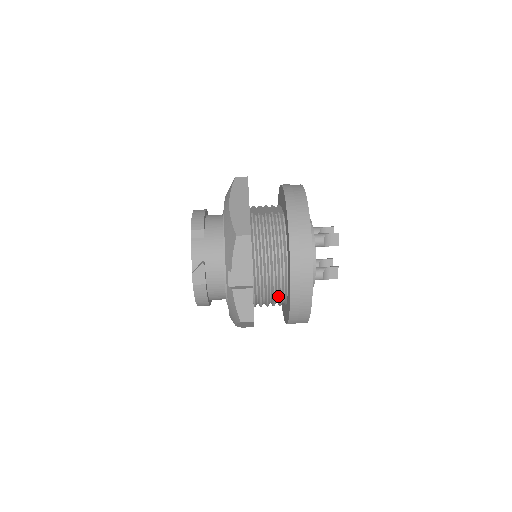
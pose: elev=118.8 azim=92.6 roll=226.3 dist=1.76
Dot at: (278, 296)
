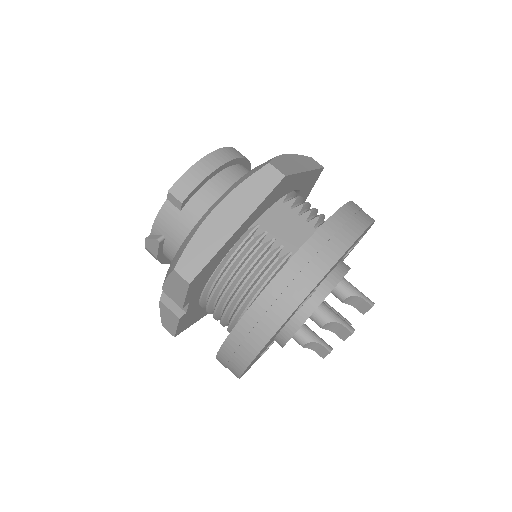
Dot at: occluded
